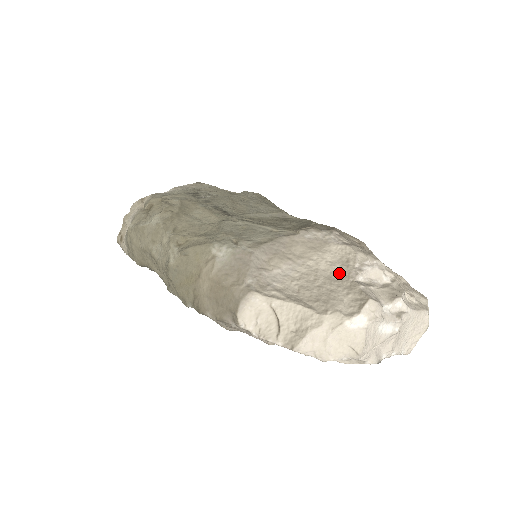
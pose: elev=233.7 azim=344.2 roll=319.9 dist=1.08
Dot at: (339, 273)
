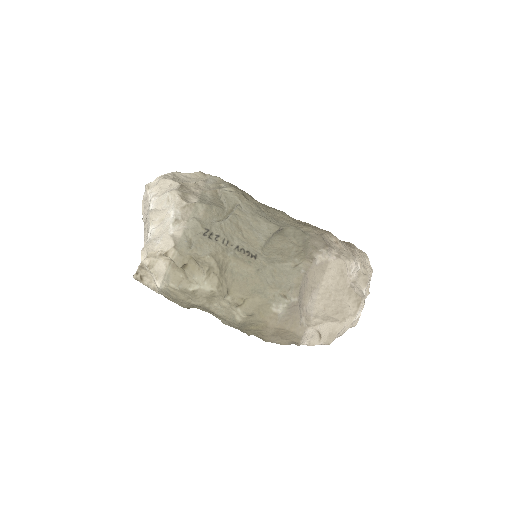
Dot at: (340, 284)
